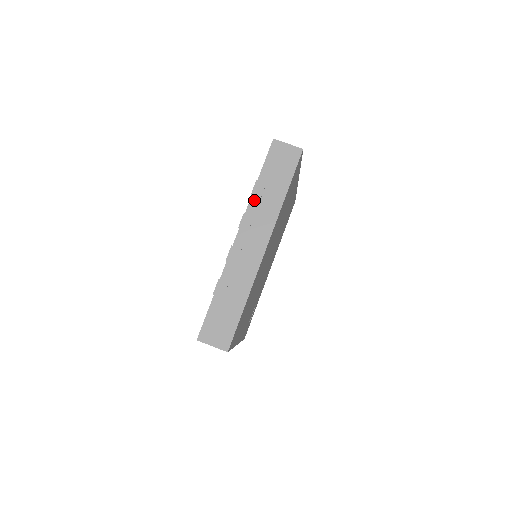
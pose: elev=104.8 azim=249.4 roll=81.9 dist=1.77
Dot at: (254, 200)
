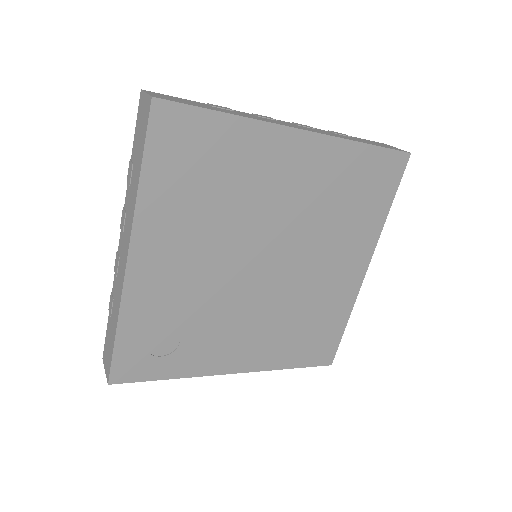
Dot at: (328, 131)
